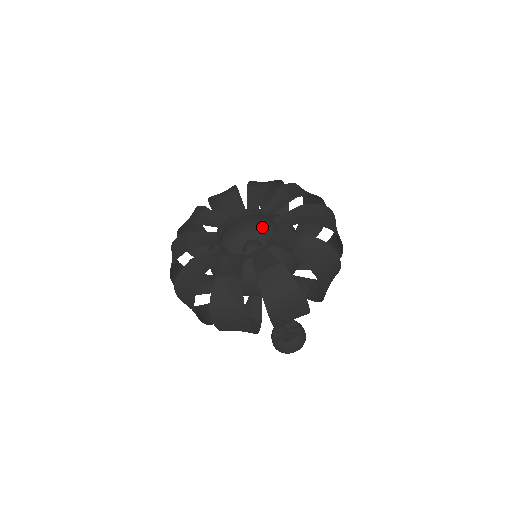
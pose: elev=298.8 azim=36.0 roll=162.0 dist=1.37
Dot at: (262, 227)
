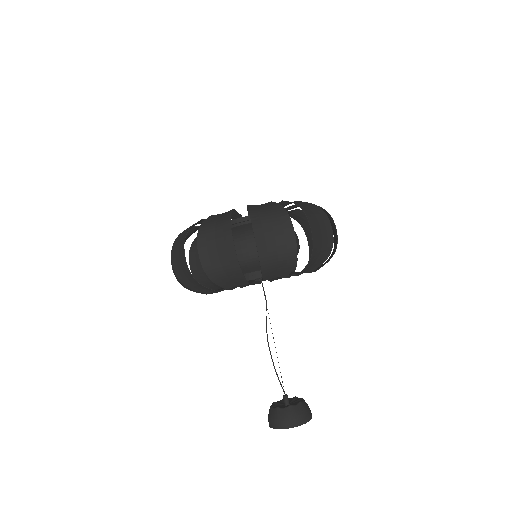
Dot at: occluded
